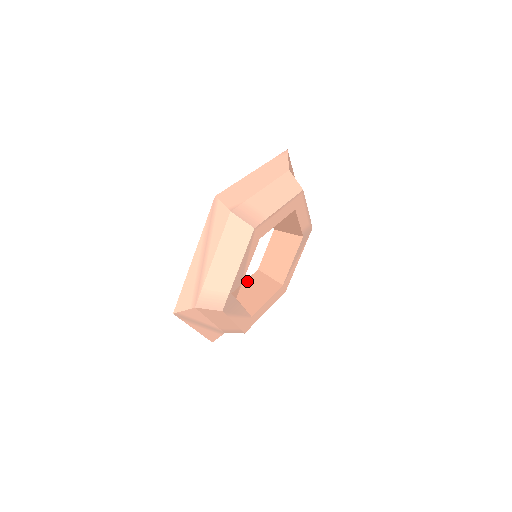
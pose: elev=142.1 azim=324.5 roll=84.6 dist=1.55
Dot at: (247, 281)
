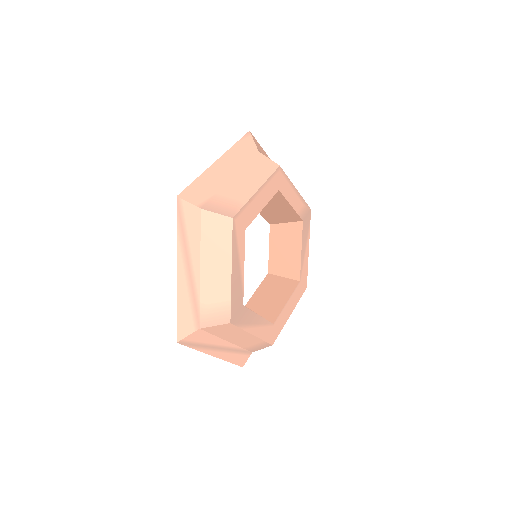
Dot at: (259, 288)
